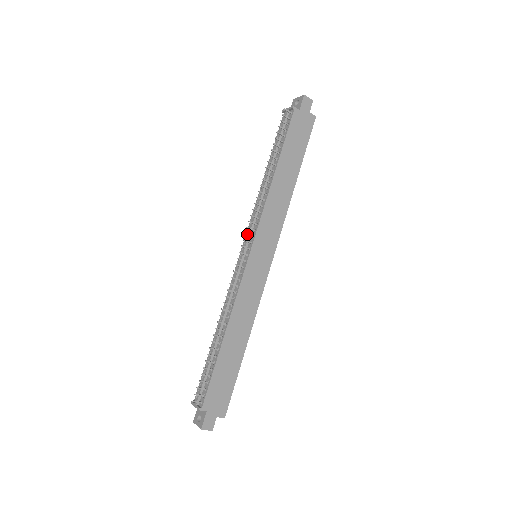
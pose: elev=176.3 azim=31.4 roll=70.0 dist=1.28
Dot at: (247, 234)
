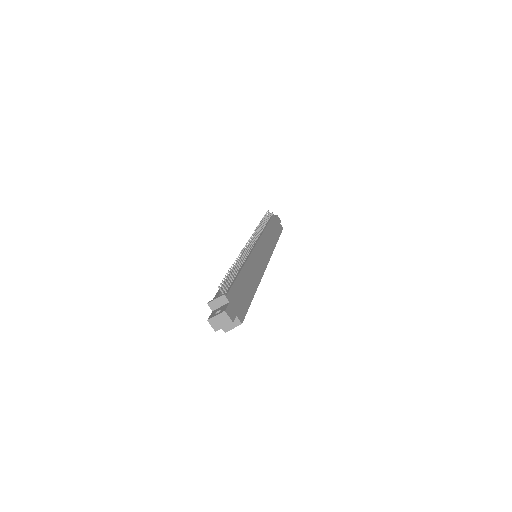
Dot at: (253, 236)
